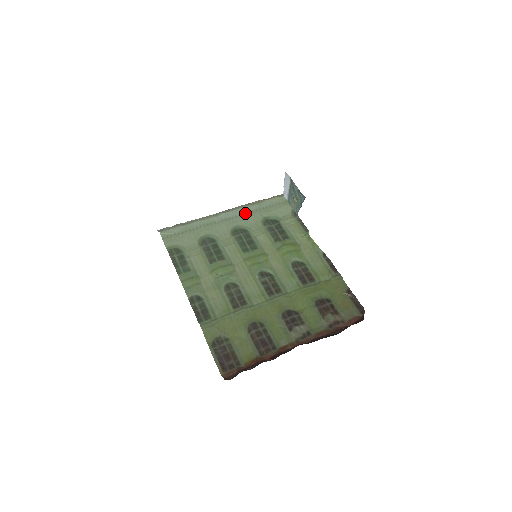
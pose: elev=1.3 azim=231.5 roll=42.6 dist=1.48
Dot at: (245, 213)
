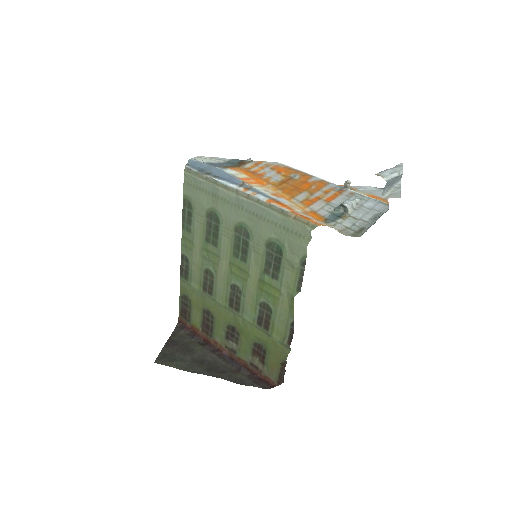
Dot at: (260, 216)
